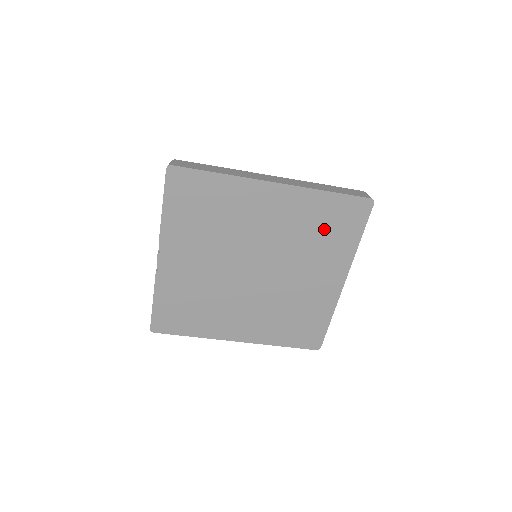
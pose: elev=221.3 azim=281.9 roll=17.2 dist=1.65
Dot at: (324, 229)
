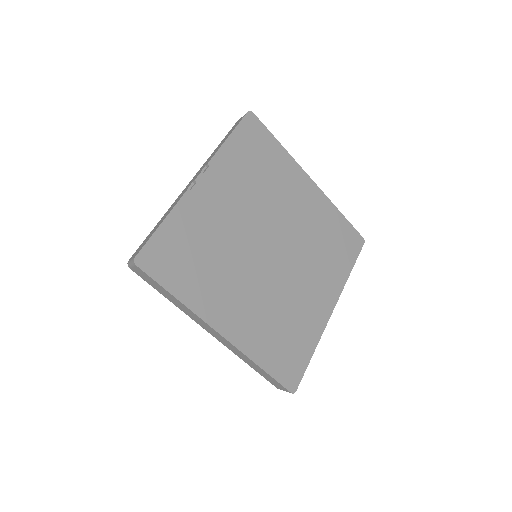
Dot at: (331, 243)
